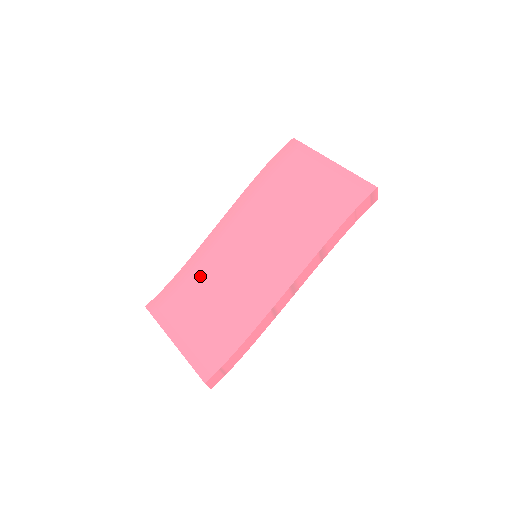
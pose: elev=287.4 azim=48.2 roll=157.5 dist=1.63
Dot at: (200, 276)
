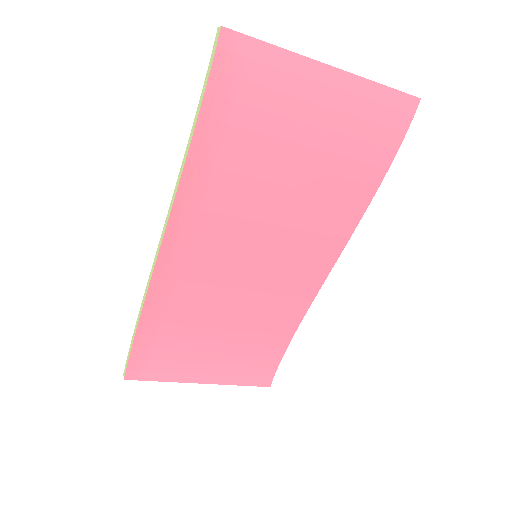
Dot at: (182, 314)
